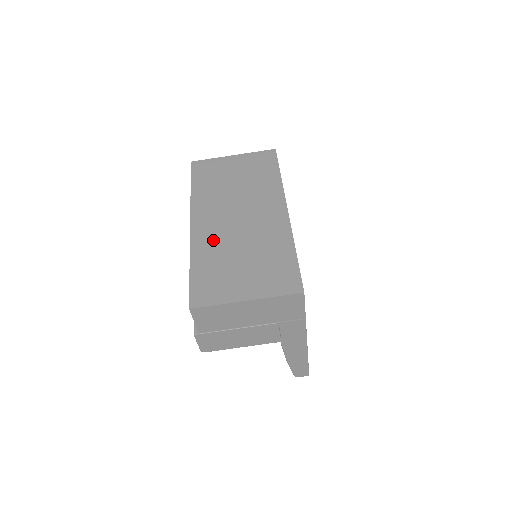
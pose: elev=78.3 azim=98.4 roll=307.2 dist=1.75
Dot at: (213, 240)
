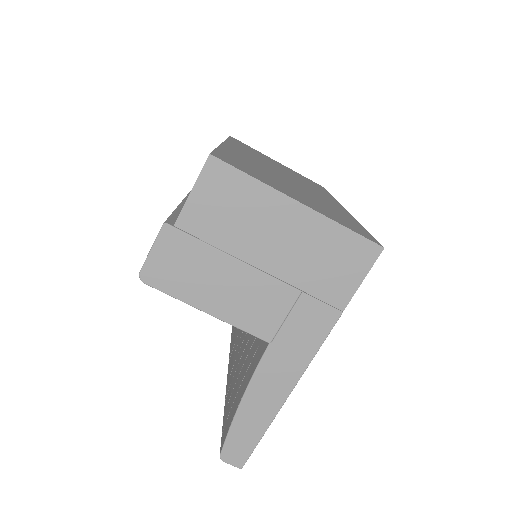
Dot at: (252, 161)
